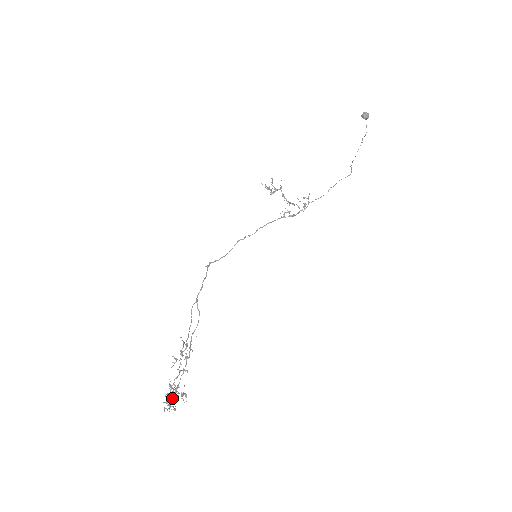
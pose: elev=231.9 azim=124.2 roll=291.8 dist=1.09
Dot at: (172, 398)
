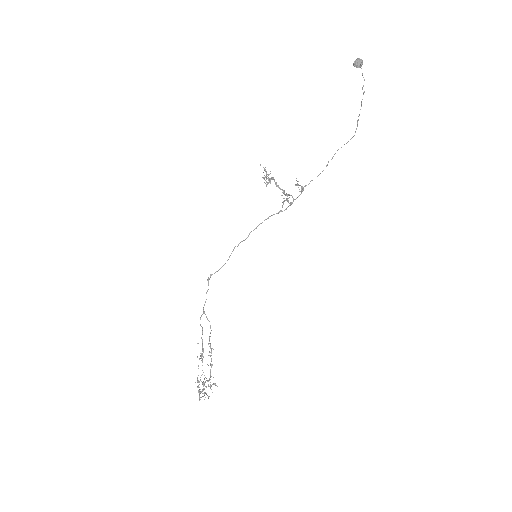
Dot at: (199, 393)
